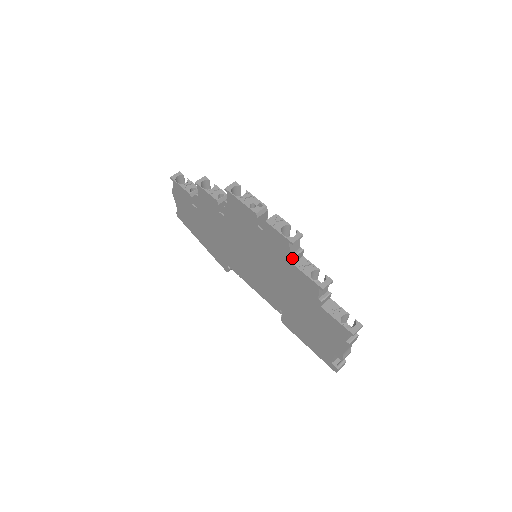
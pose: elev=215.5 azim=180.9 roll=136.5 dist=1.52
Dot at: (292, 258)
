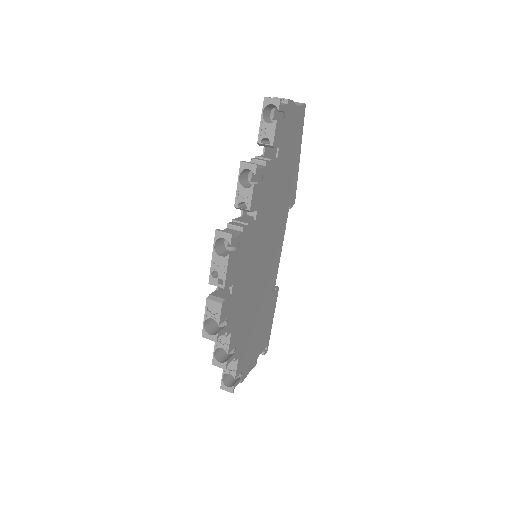
Dot at: occluded
